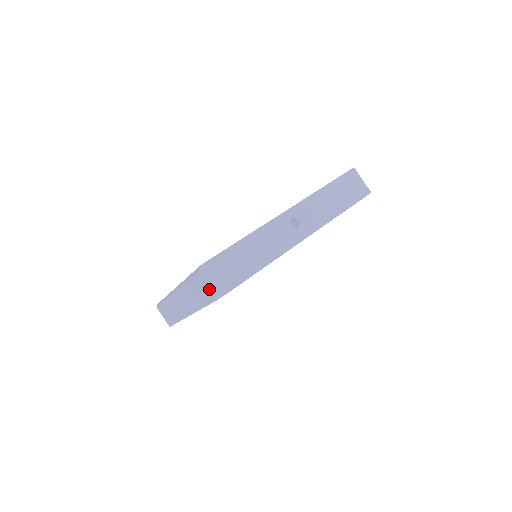
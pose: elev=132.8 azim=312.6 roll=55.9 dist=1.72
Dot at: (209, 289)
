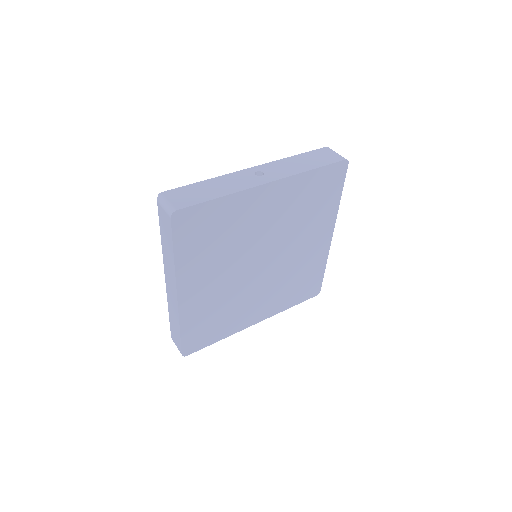
Dot at: (165, 214)
